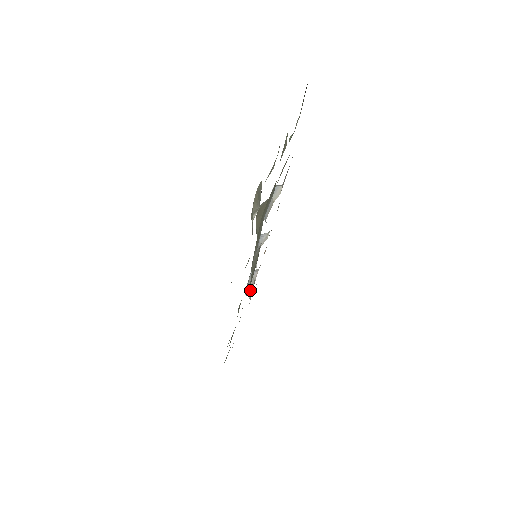
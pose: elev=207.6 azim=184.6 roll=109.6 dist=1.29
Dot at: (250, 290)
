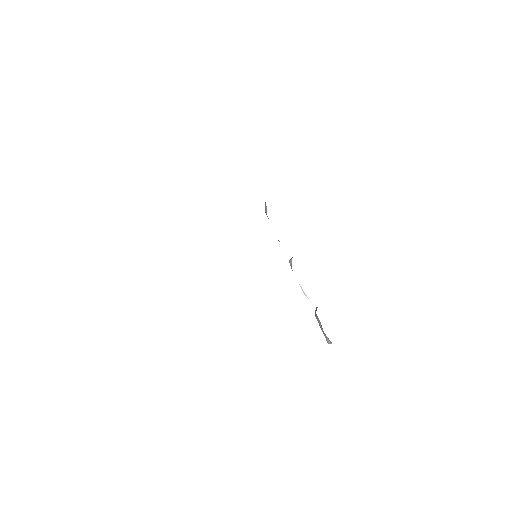
Dot at: (323, 331)
